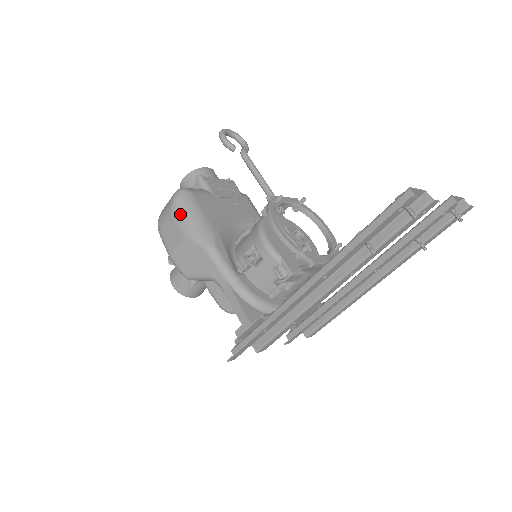
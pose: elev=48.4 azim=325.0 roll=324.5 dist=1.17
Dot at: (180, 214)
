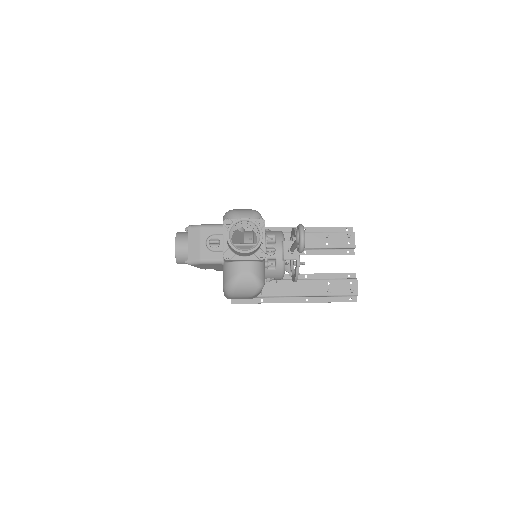
Dot at: occluded
